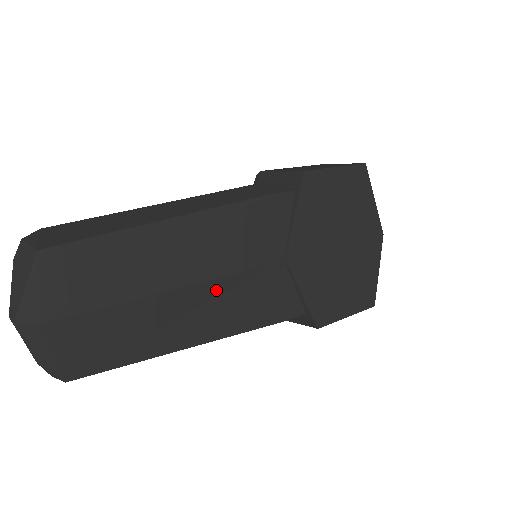
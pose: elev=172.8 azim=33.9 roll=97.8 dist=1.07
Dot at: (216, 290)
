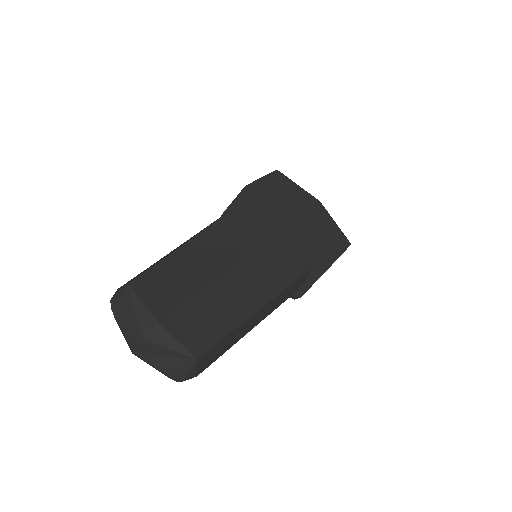
Dot at: (247, 268)
